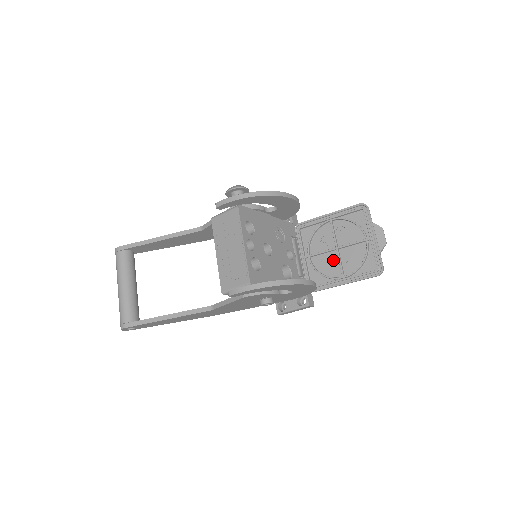
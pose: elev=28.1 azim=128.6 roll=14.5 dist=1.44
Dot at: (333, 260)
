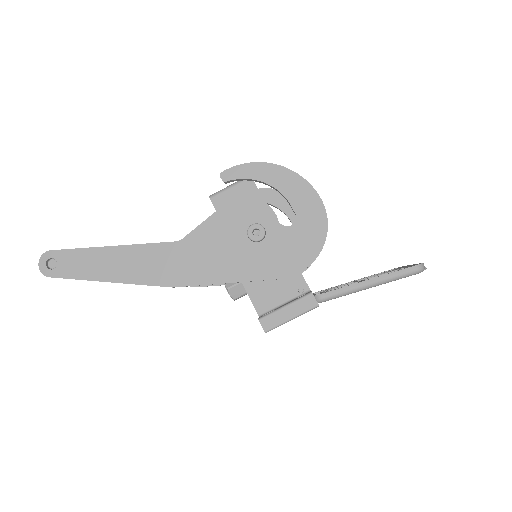
Dot at: occluded
